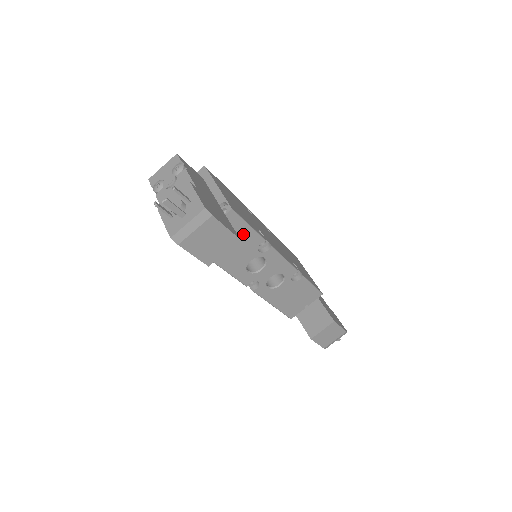
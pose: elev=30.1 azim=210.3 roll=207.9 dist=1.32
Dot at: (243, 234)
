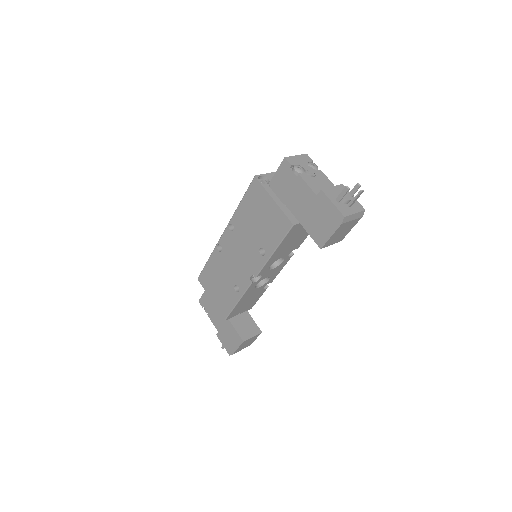
Dot at: (303, 236)
